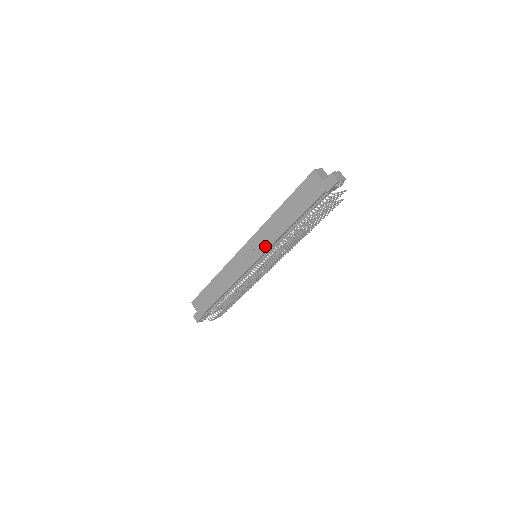
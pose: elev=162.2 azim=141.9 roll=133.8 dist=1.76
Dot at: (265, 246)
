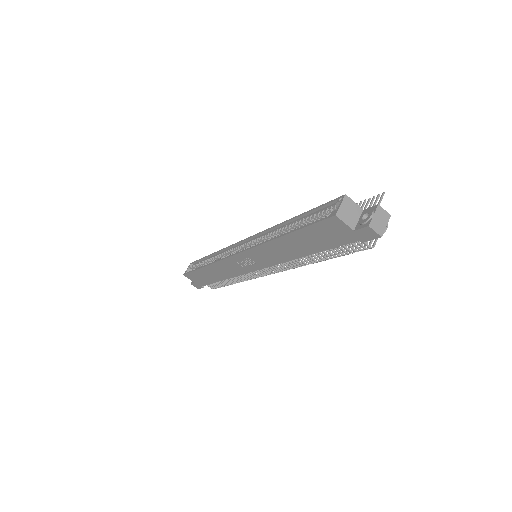
Dot at: (269, 262)
